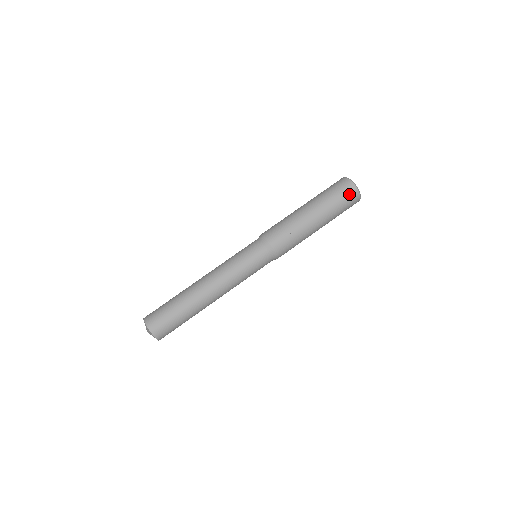
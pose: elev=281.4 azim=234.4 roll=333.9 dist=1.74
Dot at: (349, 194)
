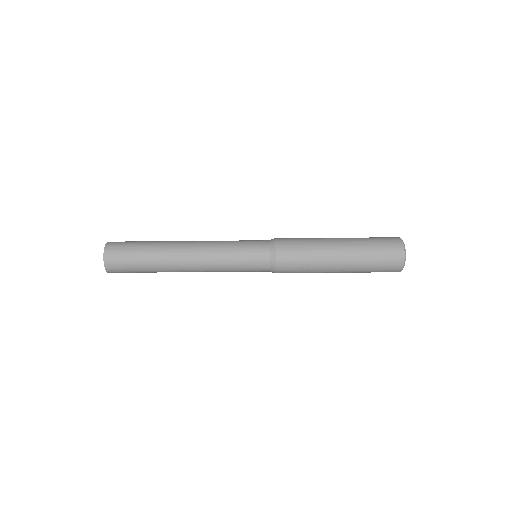
Dot at: (391, 265)
